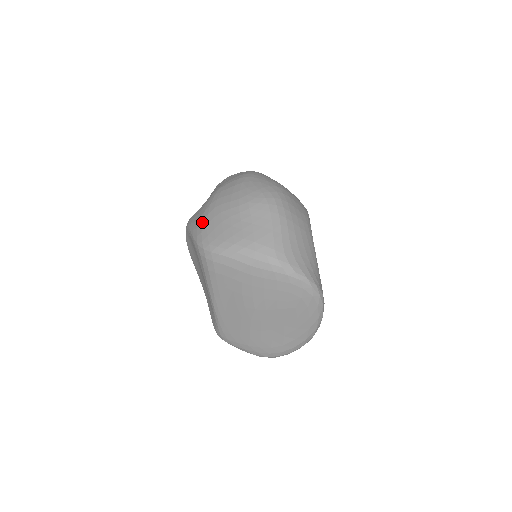
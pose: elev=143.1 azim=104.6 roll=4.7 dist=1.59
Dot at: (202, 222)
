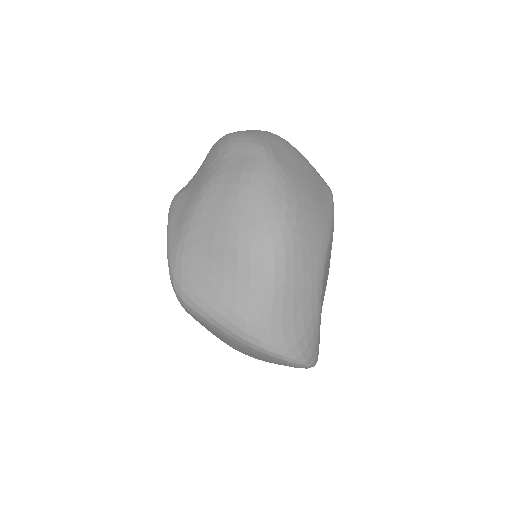
Dot at: (178, 243)
